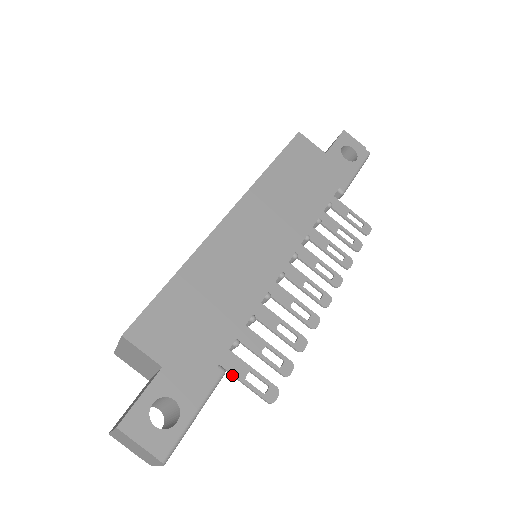
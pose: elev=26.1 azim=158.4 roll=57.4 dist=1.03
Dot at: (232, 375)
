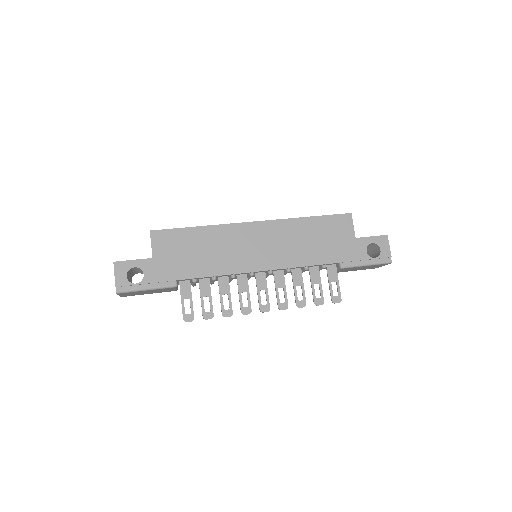
Dot at: (180, 292)
